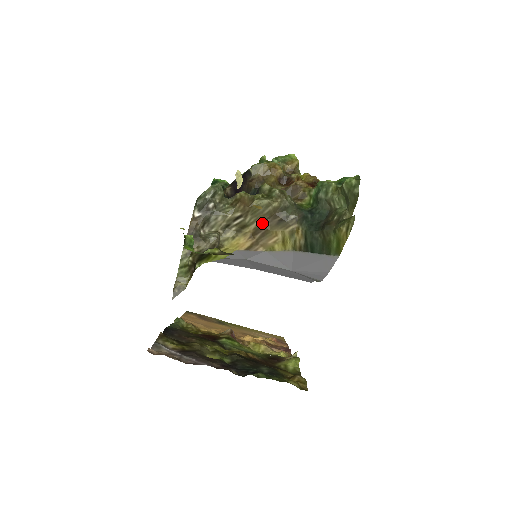
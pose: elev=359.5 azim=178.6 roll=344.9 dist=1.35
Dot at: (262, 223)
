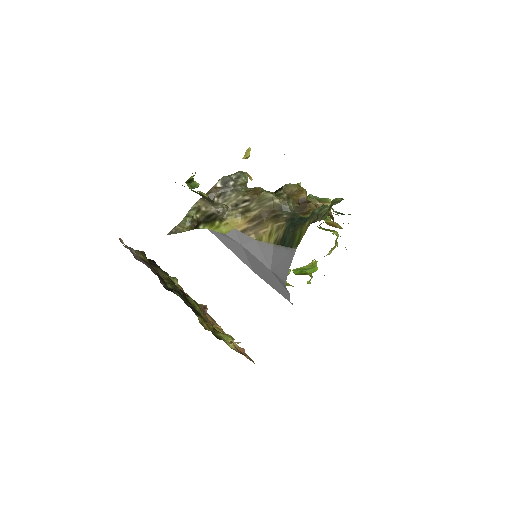
Dot at: (262, 213)
